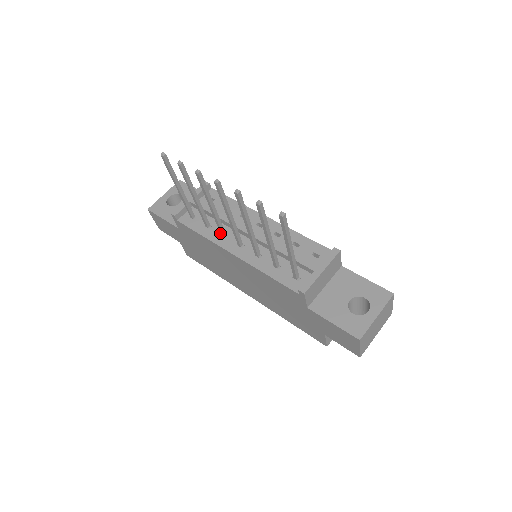
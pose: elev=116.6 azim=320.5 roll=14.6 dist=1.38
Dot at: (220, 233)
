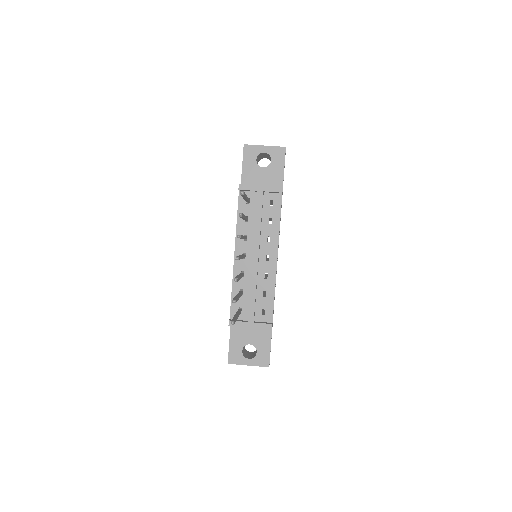
Dot at: occluded
